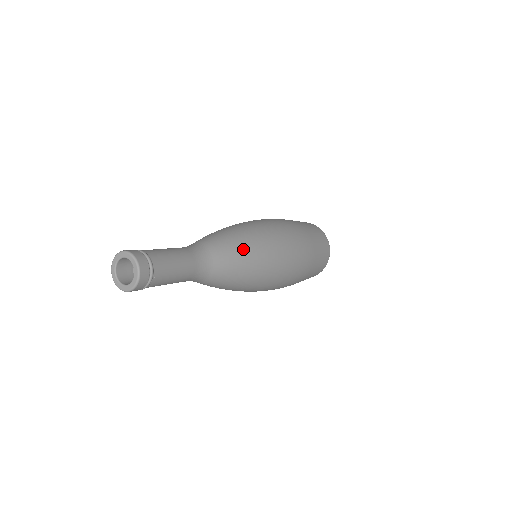
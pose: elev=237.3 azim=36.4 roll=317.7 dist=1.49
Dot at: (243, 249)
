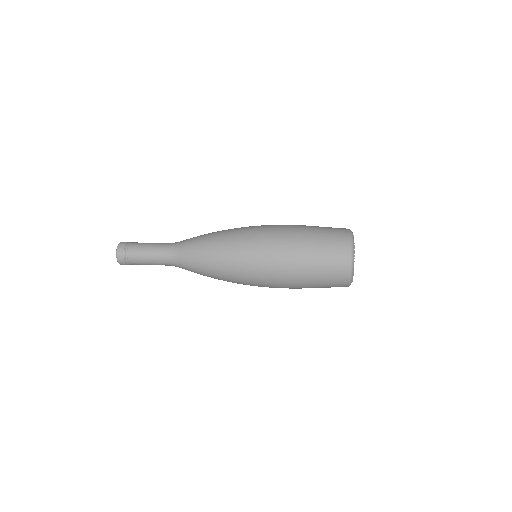
Dot at: (204, 264)
